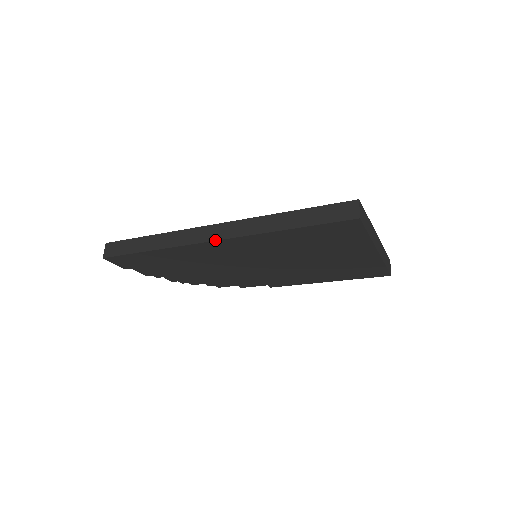
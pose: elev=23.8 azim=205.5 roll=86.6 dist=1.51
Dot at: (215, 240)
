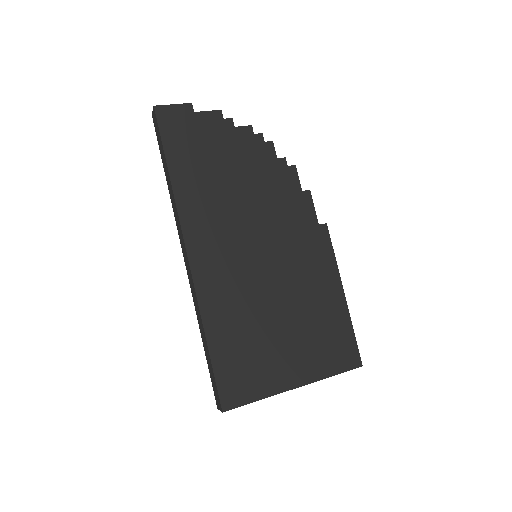
Dot at: (184, 260)
